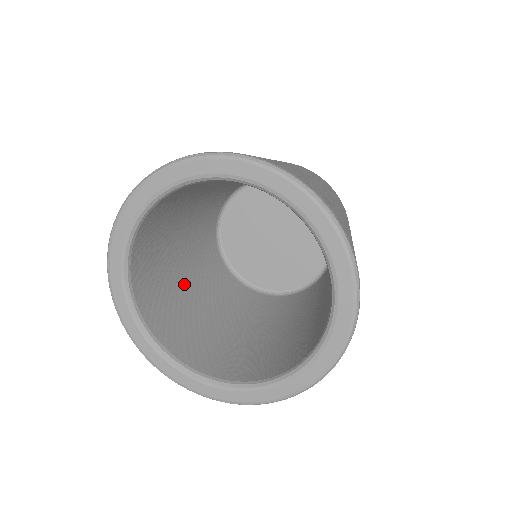
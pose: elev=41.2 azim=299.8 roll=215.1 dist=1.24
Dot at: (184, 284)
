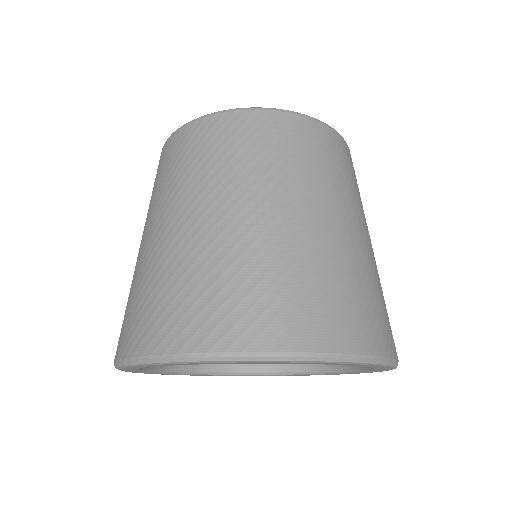
Dot at: occluded
